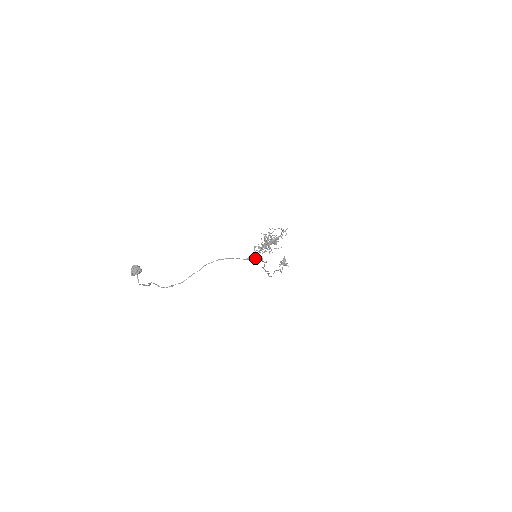
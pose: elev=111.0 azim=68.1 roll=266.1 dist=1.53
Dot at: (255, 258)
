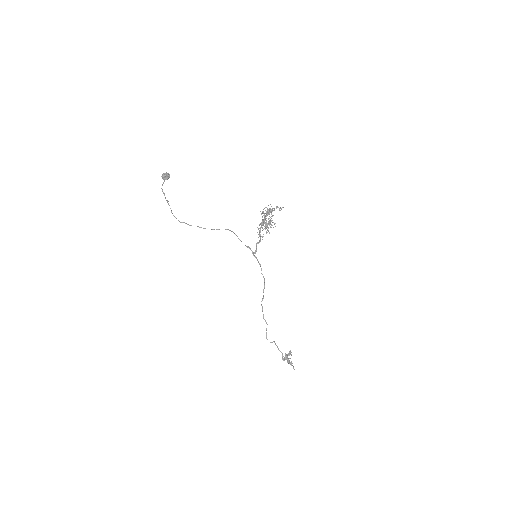
Dot at: (254, 255)
